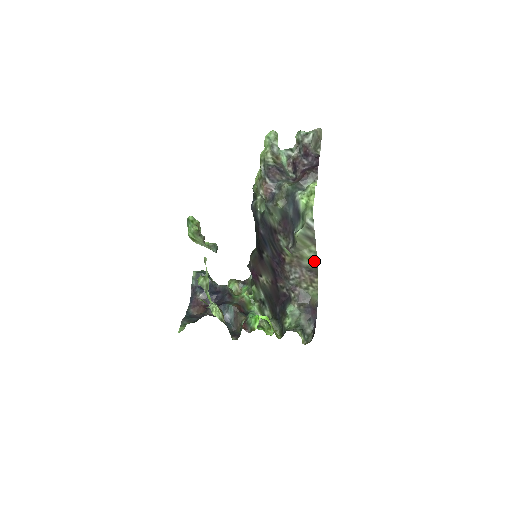
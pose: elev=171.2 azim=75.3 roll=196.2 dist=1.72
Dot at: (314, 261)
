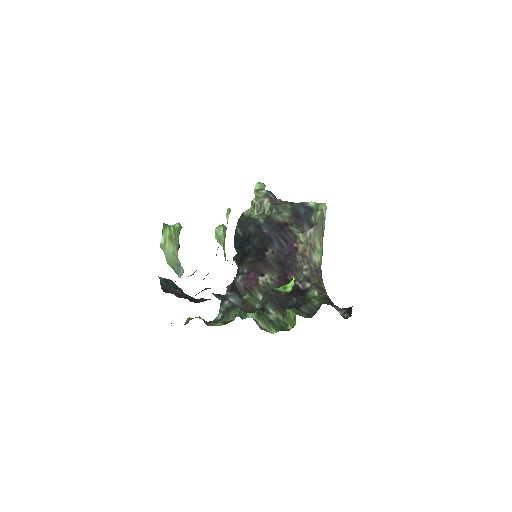
Dot at: (320, 260)
